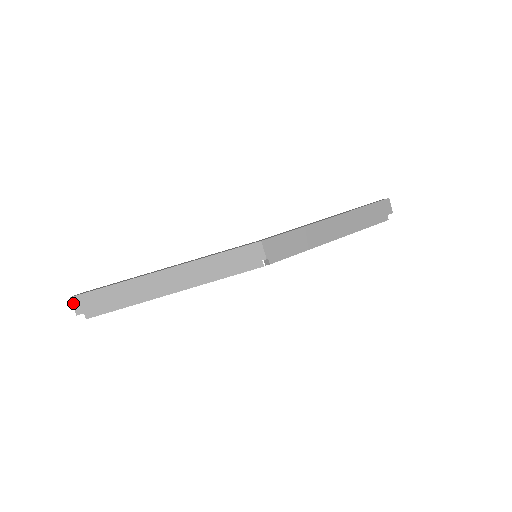
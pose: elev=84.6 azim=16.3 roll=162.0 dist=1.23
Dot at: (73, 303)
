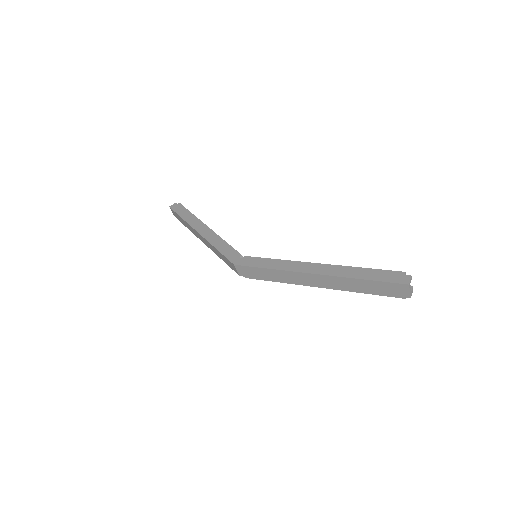
Dot at: (171, 210)
